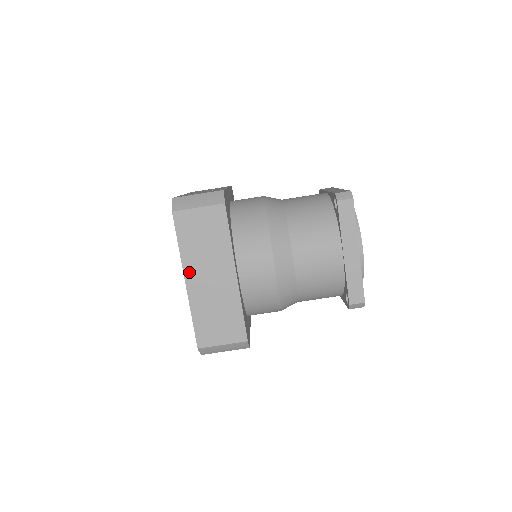
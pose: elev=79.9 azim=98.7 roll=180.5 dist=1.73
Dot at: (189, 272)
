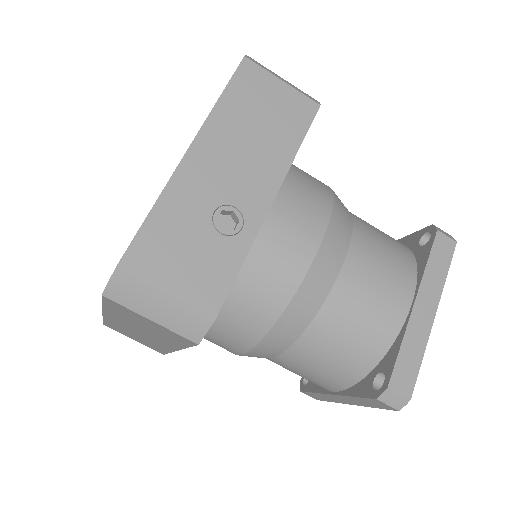
Dot at: (111, 316)
